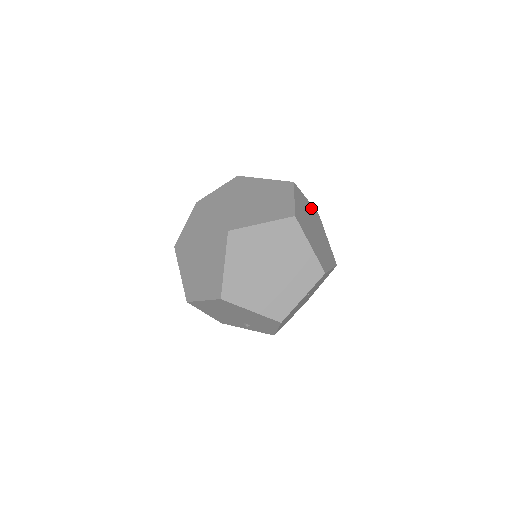
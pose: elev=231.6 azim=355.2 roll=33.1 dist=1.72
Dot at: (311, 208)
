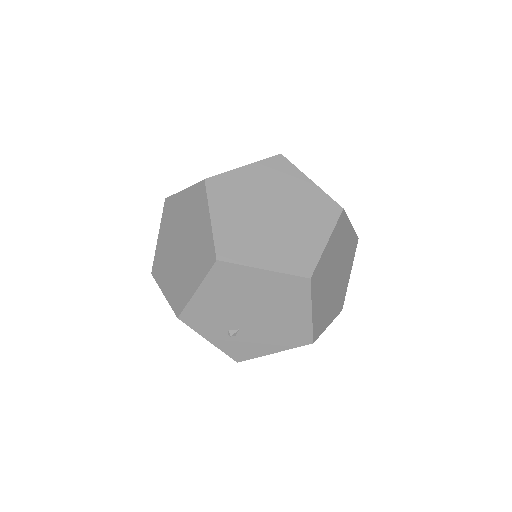
Dot at: occluded
